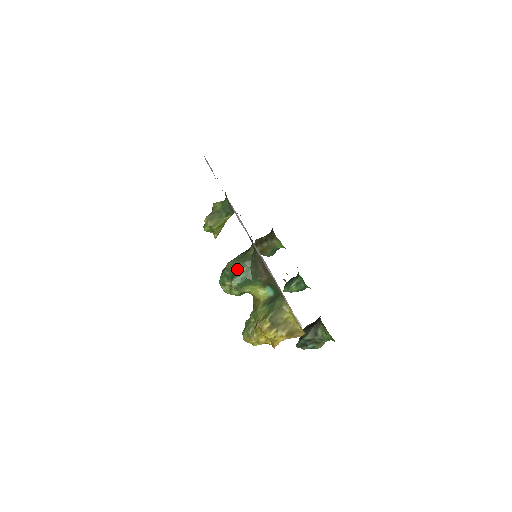
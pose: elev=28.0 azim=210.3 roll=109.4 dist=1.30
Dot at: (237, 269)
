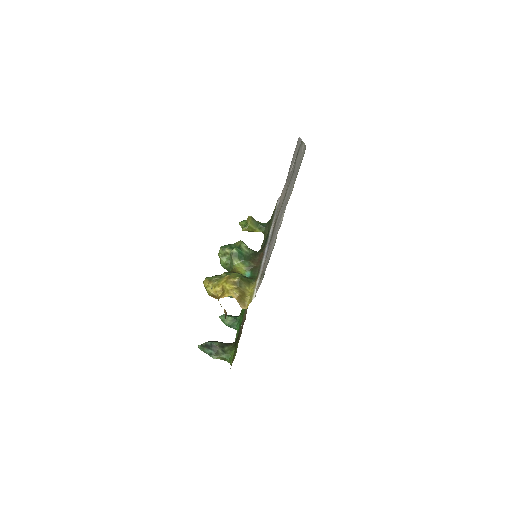
Dot at: (244, 246)
